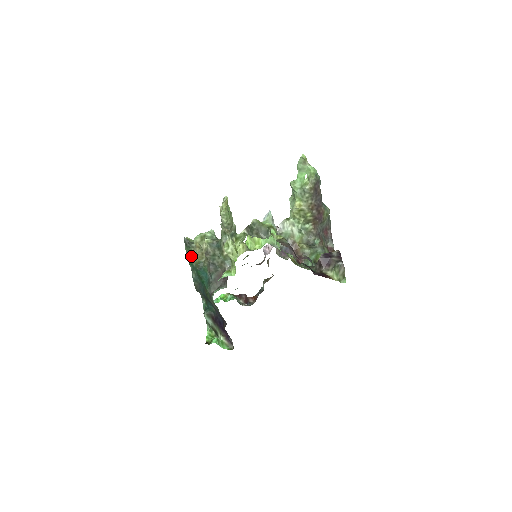
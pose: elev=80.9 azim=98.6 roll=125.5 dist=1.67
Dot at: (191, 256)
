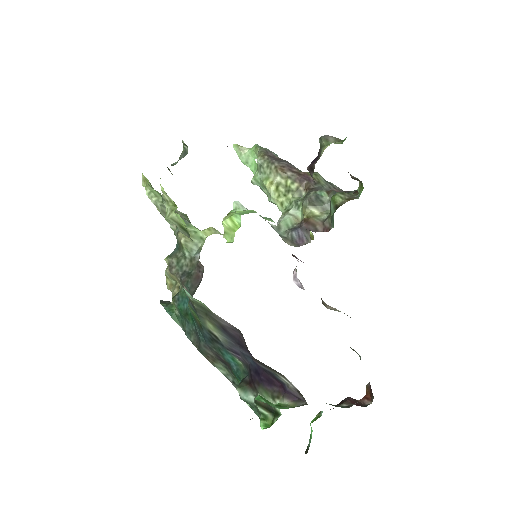
Dot at: (171, 308)
